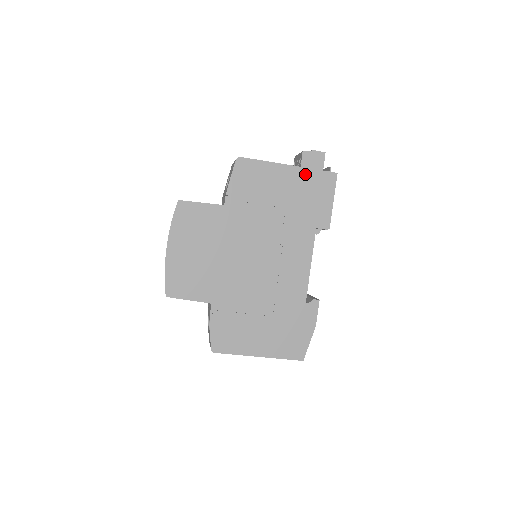
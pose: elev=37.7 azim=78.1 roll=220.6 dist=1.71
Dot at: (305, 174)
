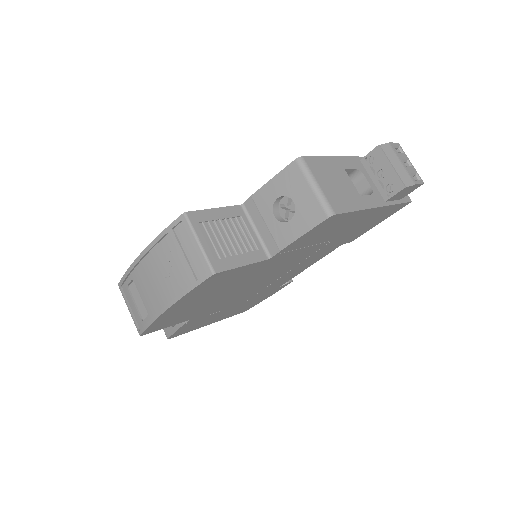
Dot at: (383, 210)
